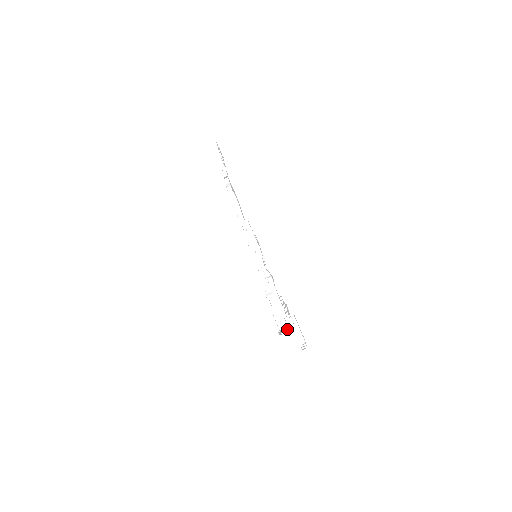
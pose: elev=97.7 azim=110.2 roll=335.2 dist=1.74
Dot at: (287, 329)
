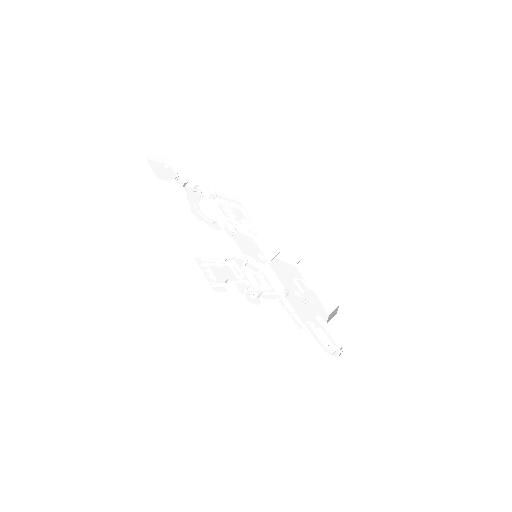
Dot at: (332, 316)
